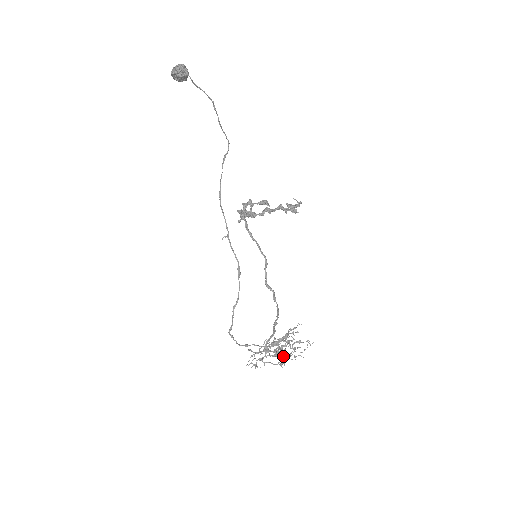
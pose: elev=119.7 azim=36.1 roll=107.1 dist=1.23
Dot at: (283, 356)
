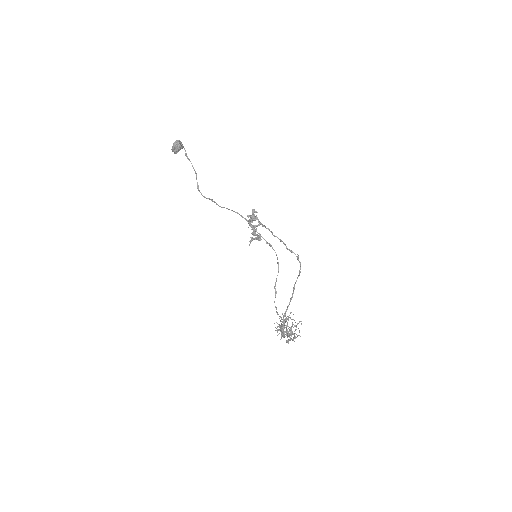
Dot at: (296, 327)
